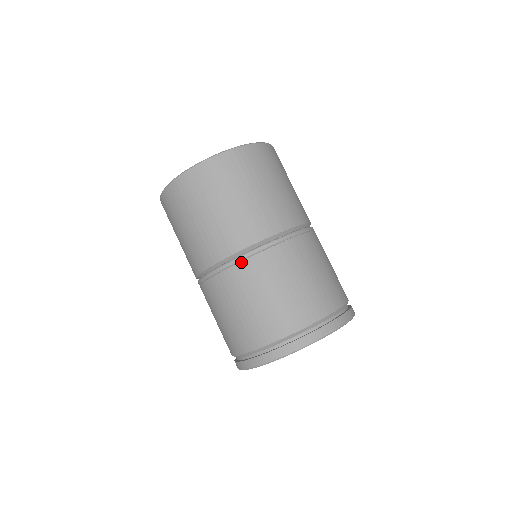
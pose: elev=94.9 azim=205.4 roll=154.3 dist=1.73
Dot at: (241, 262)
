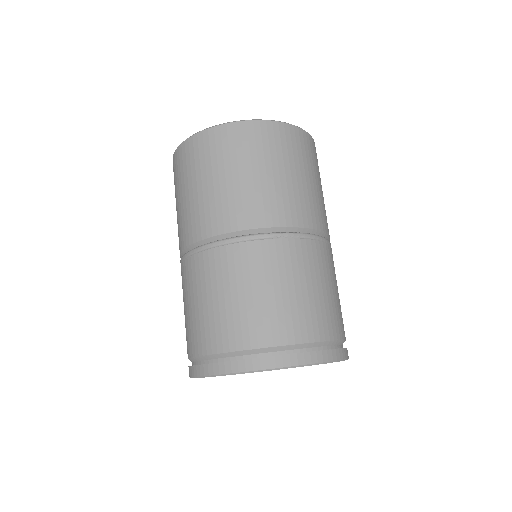
Dot at: (219, 247)
